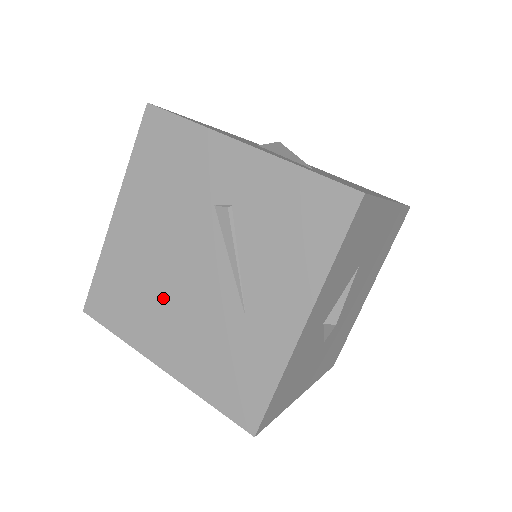
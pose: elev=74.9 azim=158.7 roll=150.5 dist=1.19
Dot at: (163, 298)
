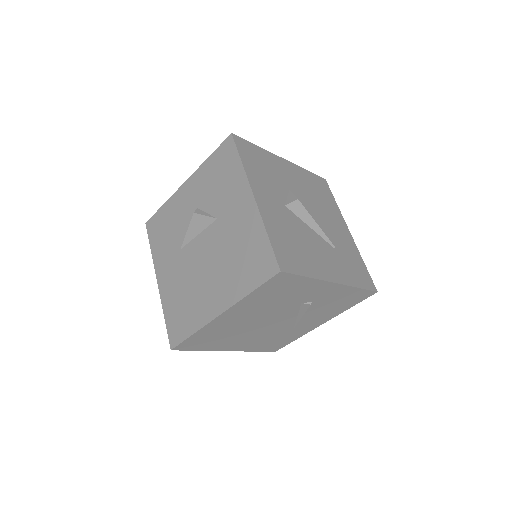
Dot at: (245, 334)
